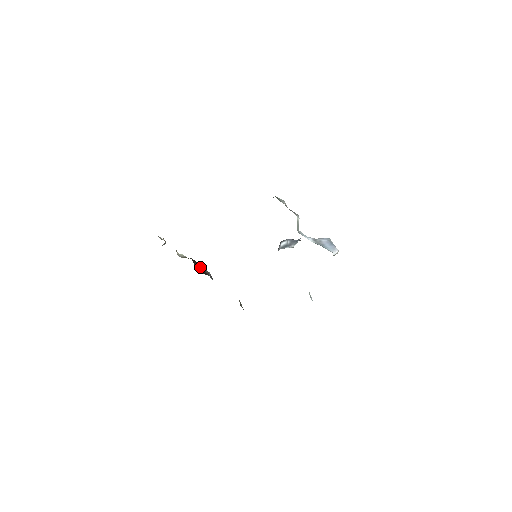
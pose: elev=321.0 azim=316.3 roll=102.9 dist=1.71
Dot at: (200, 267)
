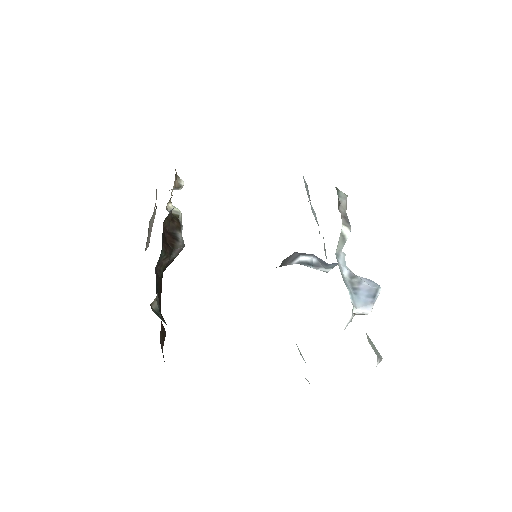
Dot at: (180, 234)
